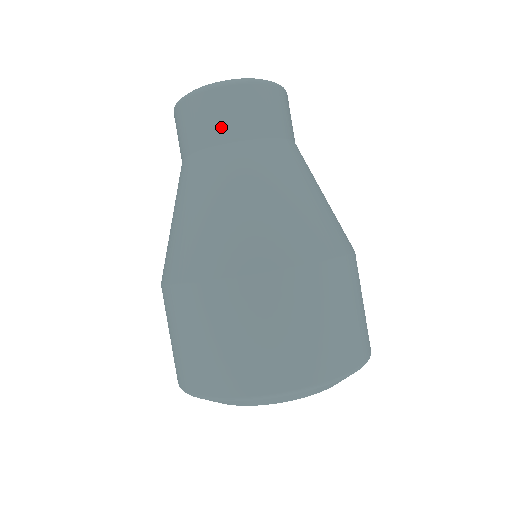
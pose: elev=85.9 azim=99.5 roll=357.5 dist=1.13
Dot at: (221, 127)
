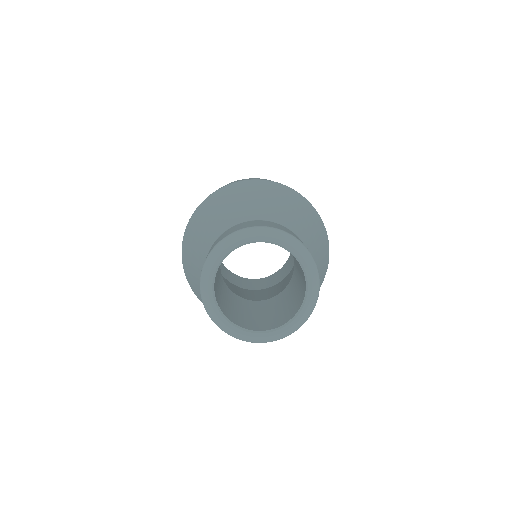
Dot at: occluded
